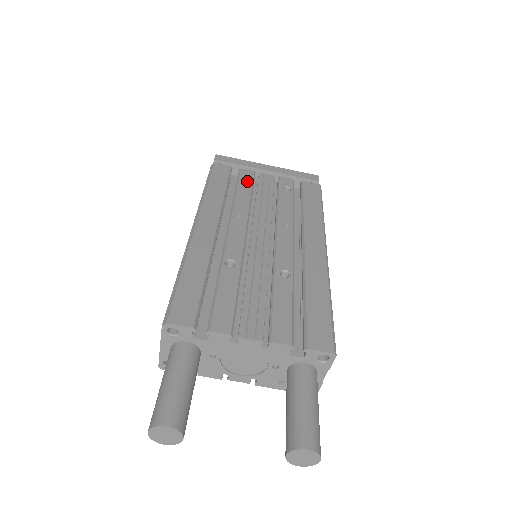
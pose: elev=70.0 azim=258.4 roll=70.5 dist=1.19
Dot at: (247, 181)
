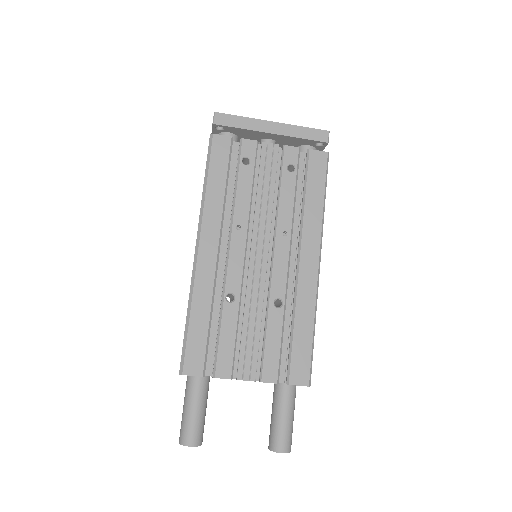
Dot at: (249, 160)
